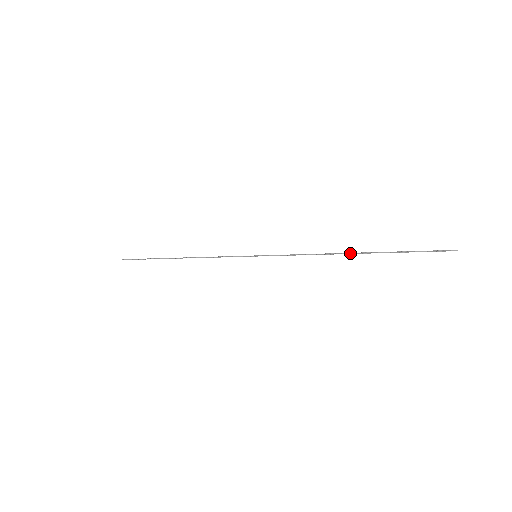
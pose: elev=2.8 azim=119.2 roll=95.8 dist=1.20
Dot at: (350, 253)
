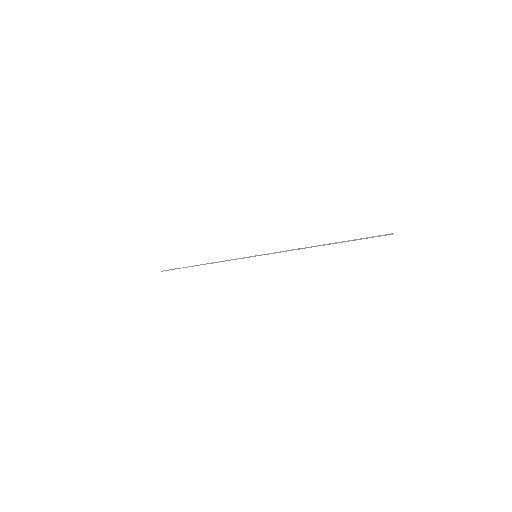
Dot at: (321, 245)
